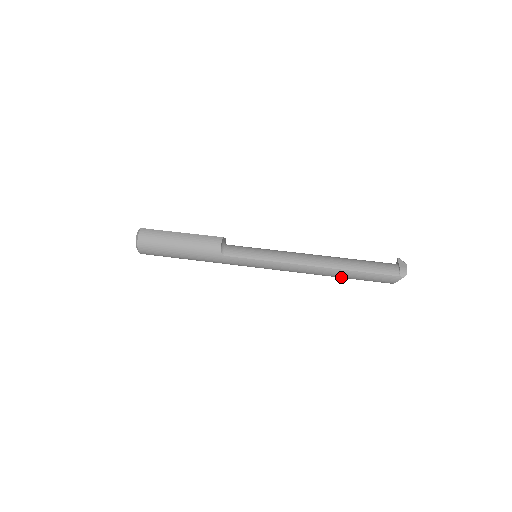
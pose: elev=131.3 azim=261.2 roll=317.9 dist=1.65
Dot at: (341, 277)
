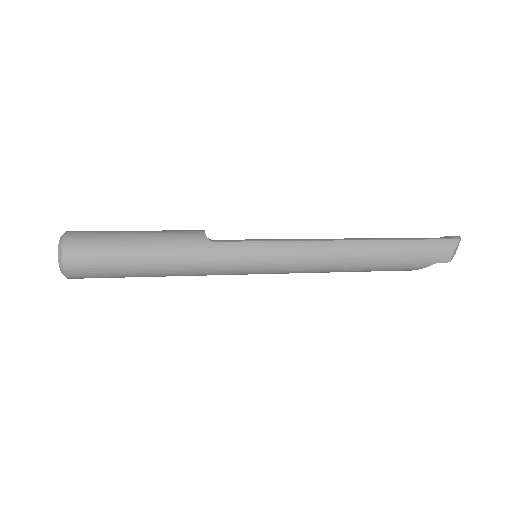
Dot at: (384, 258)
